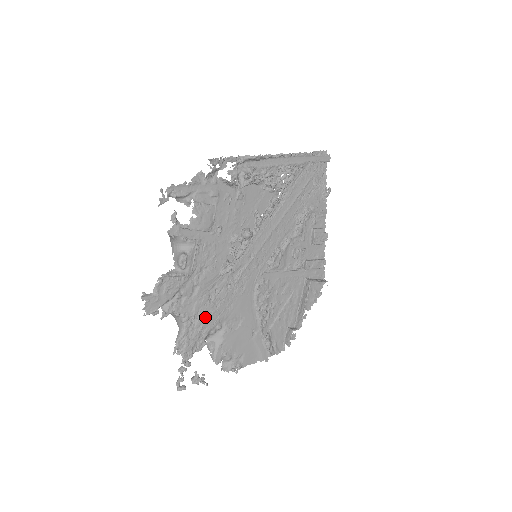
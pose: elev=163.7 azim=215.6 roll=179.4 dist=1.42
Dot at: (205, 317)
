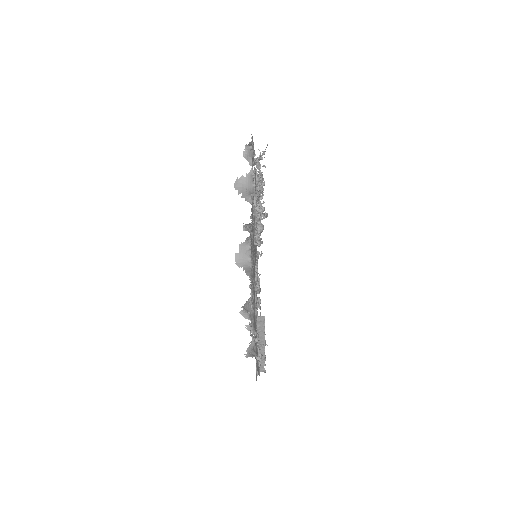
Dot at: (253, 273)
